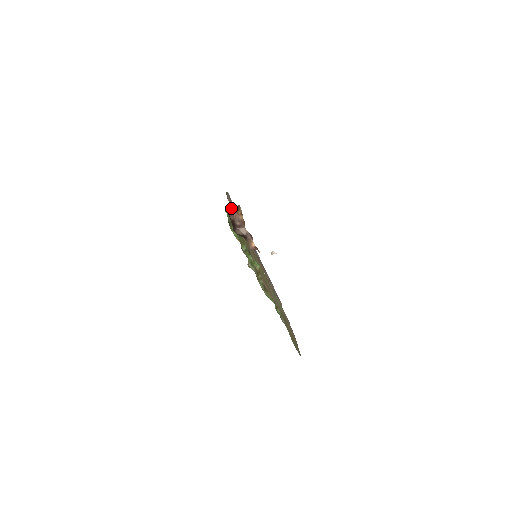
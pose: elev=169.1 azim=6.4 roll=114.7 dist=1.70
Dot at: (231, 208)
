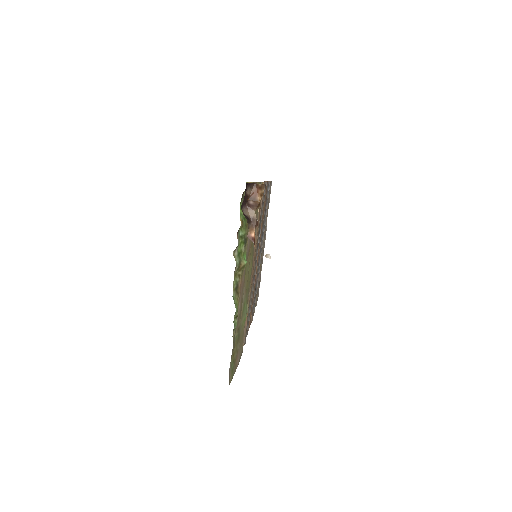
Dot at: occluded
